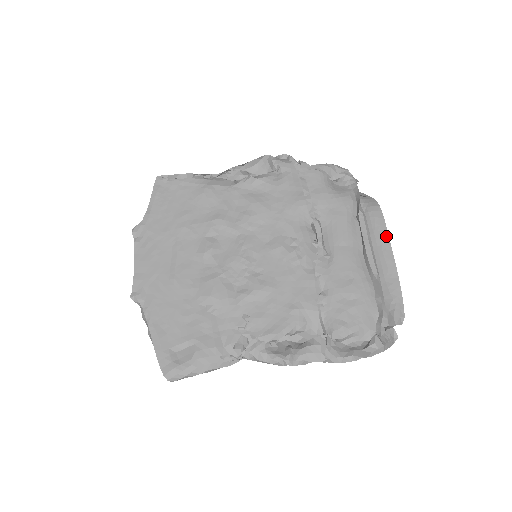
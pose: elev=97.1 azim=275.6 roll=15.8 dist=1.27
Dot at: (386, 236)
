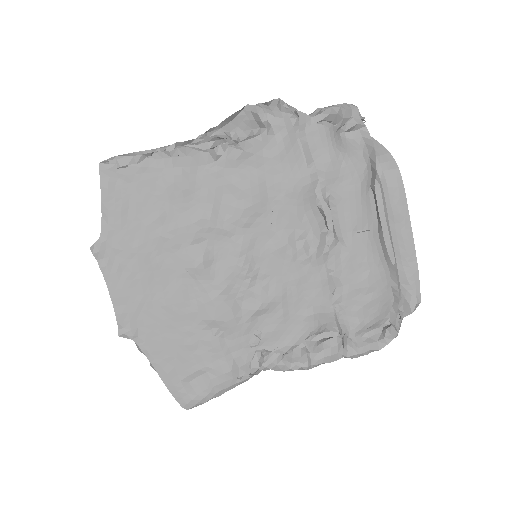
Dot at: (406, 211)
